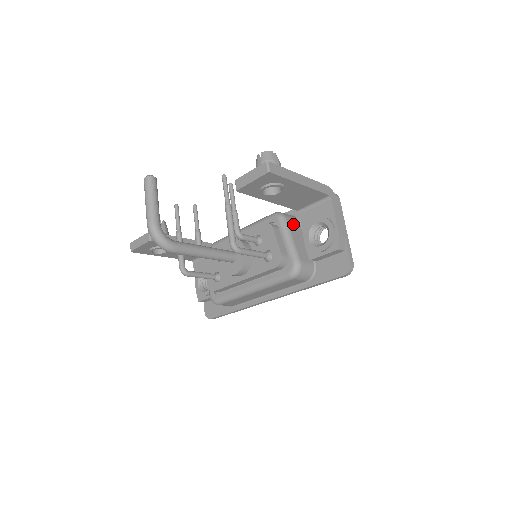
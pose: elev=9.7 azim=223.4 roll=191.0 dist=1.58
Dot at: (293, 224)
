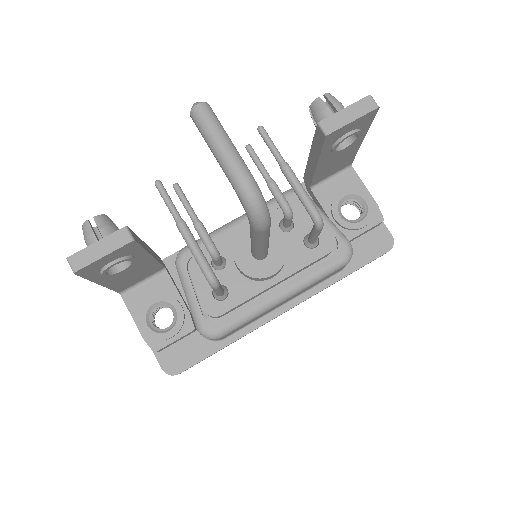
Dot at: occluded
